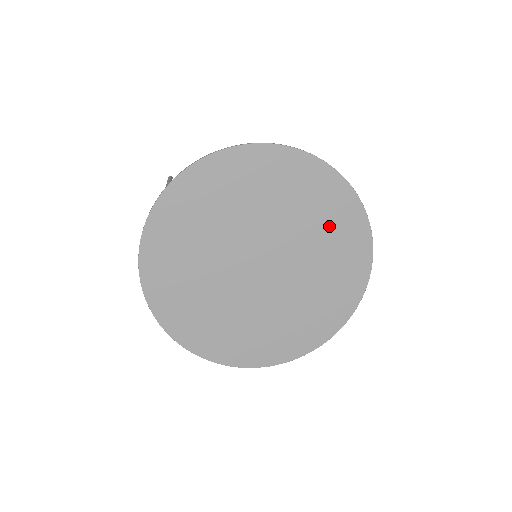
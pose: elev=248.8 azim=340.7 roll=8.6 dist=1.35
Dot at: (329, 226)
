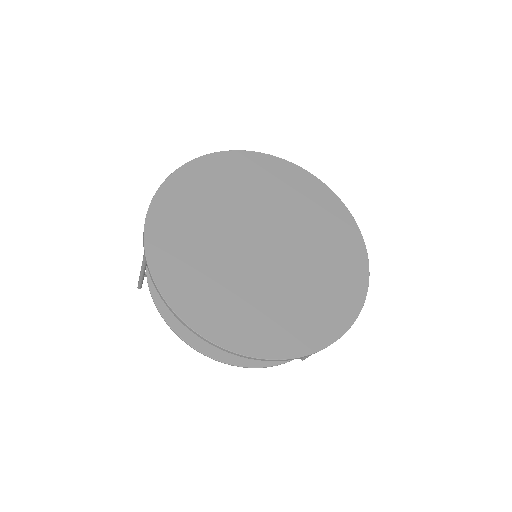
Dot at: (275, 184)
